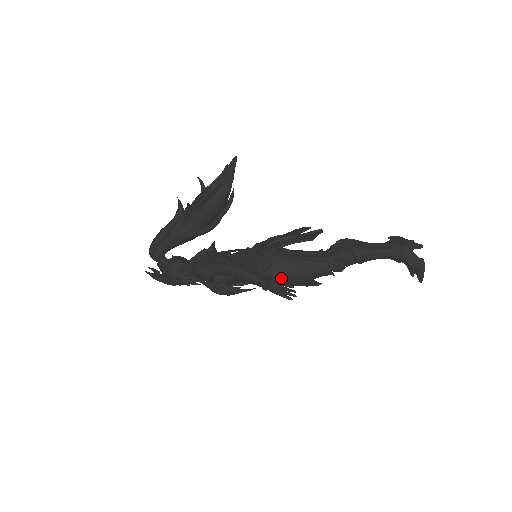
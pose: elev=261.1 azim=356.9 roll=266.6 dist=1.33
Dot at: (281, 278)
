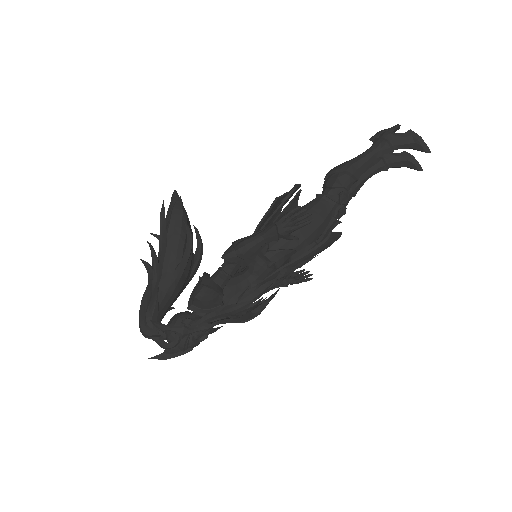
Dot at: occluded
